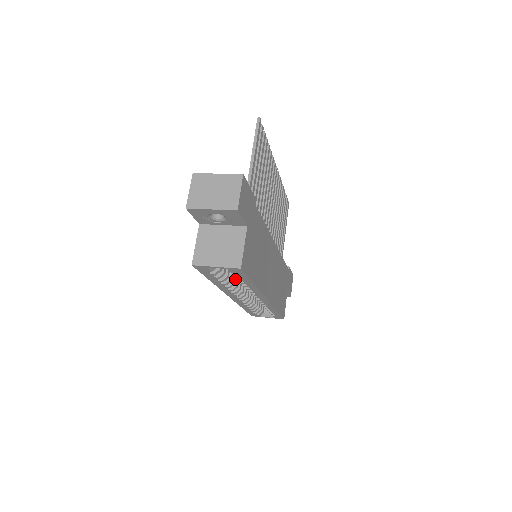
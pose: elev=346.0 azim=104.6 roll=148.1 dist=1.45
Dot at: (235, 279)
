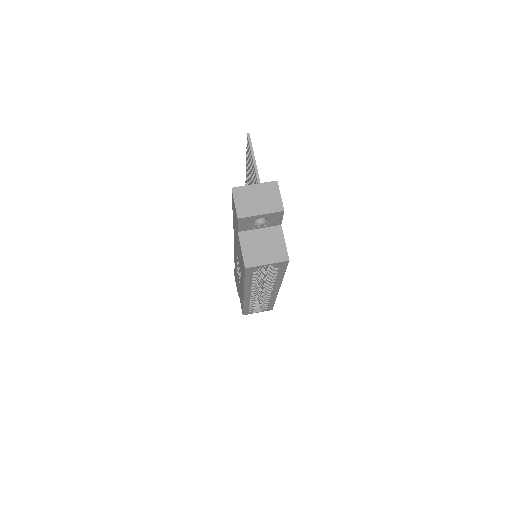
Dot at: occluded
